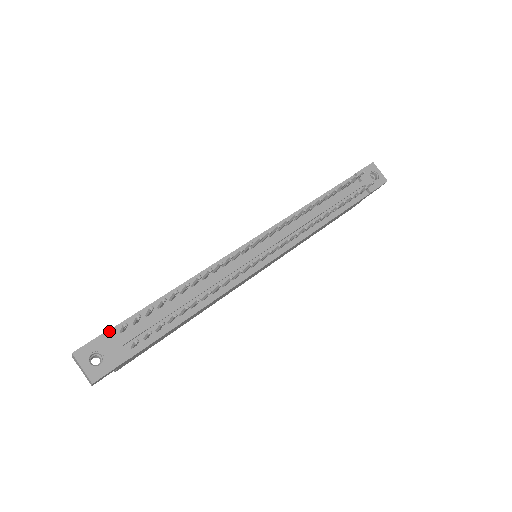
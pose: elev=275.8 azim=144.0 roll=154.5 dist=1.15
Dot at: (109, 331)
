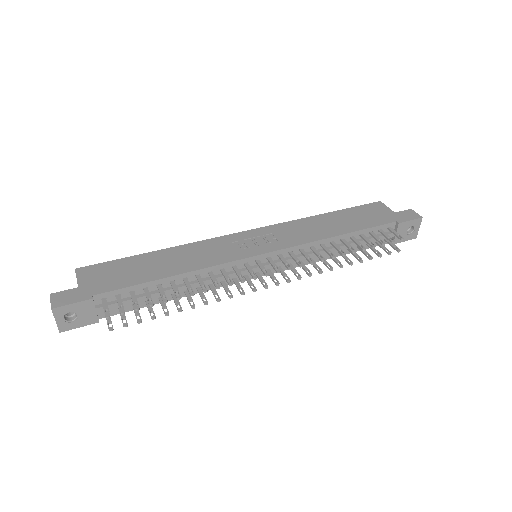
Dot at: (92, 300)
